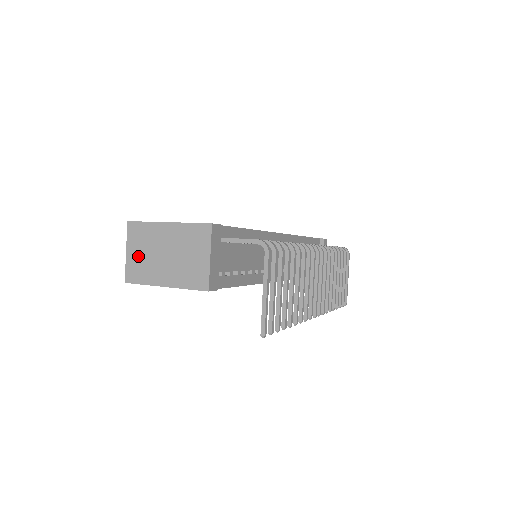
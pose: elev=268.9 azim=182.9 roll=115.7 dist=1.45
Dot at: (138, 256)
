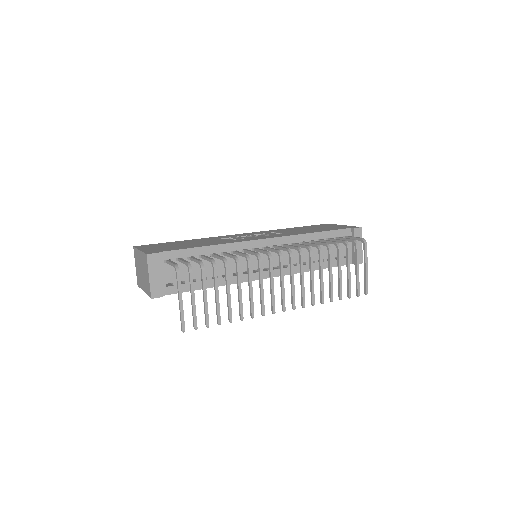
Dot at: (137, 270)
